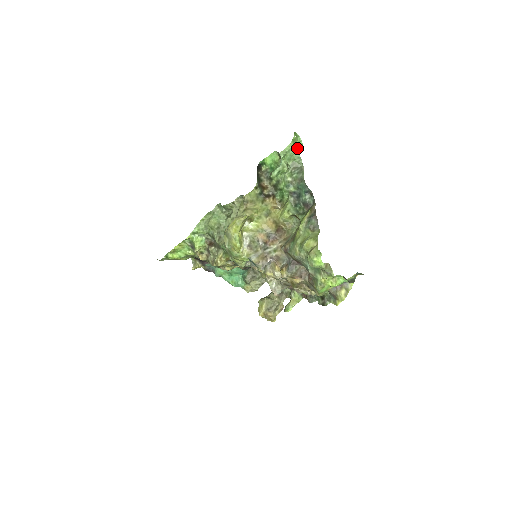
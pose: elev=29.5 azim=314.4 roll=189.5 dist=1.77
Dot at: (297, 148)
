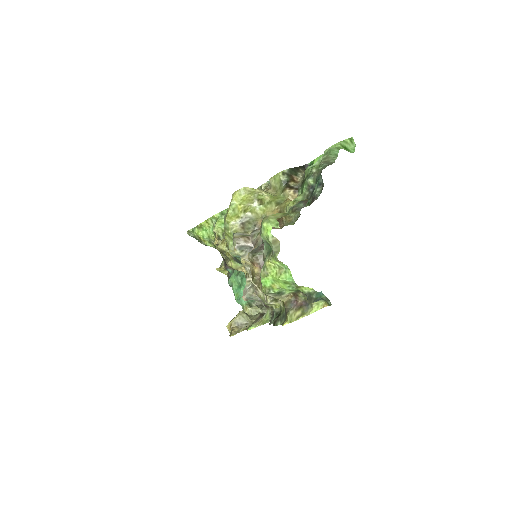
Dot at: (341, 148)
